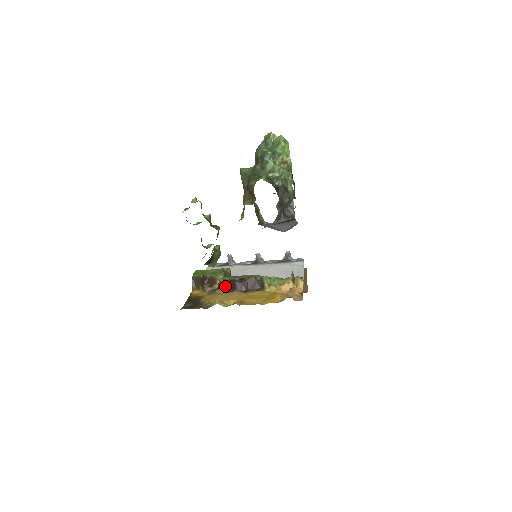
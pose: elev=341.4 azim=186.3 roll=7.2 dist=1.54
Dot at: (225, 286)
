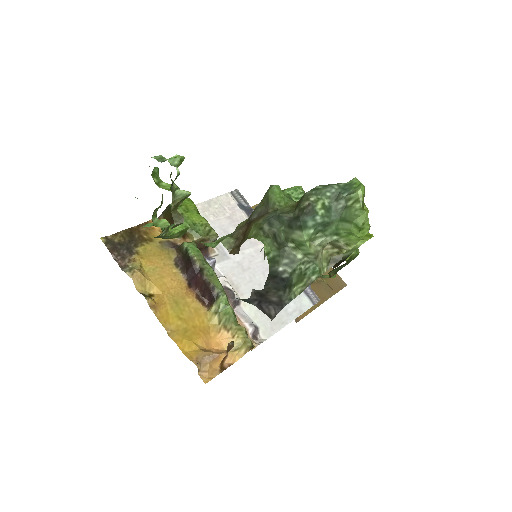
Dot at: (182, 256)
